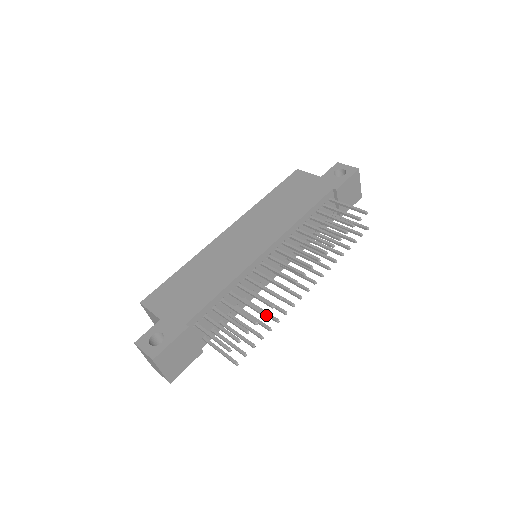
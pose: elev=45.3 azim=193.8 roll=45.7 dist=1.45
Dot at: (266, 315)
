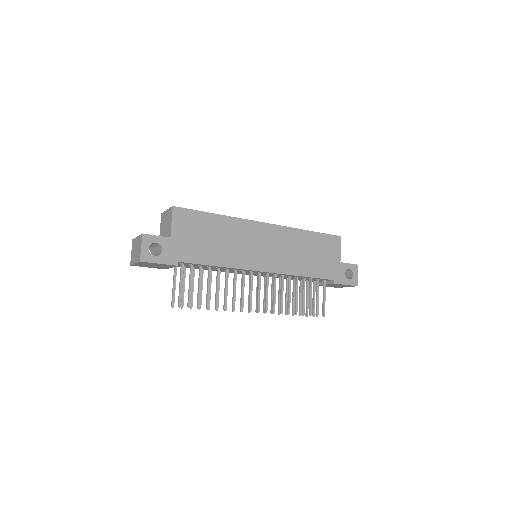
Dot at: occluded
